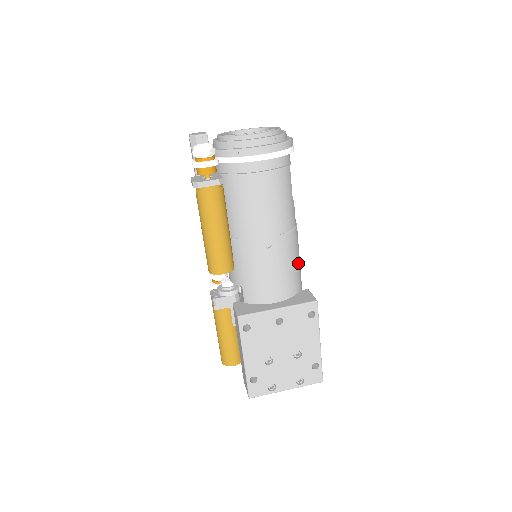
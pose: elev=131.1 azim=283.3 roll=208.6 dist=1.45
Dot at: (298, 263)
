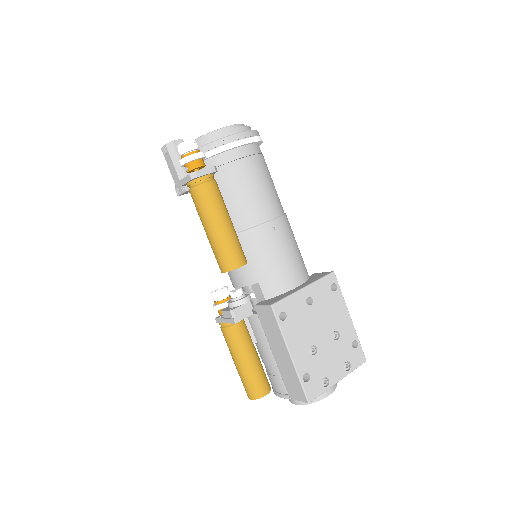
Dot at: occluded
